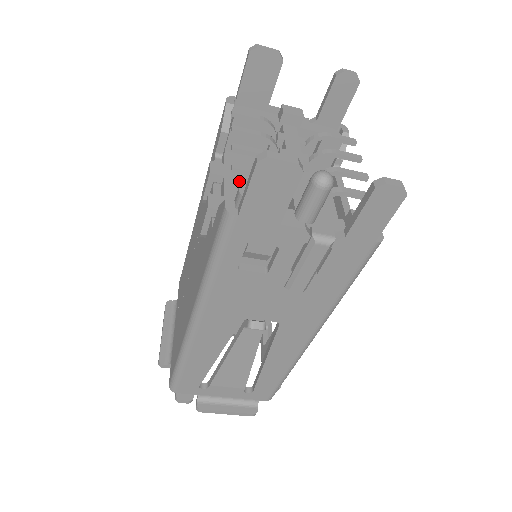
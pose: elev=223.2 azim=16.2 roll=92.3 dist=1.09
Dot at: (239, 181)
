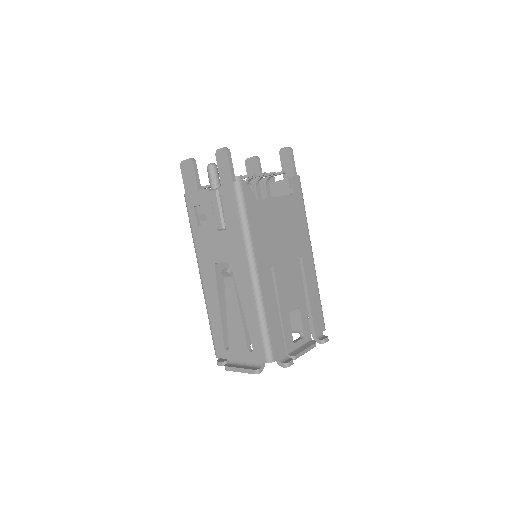
Dot at: occluded
